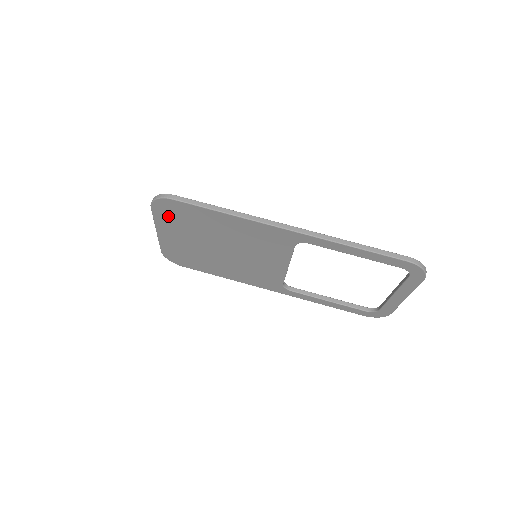
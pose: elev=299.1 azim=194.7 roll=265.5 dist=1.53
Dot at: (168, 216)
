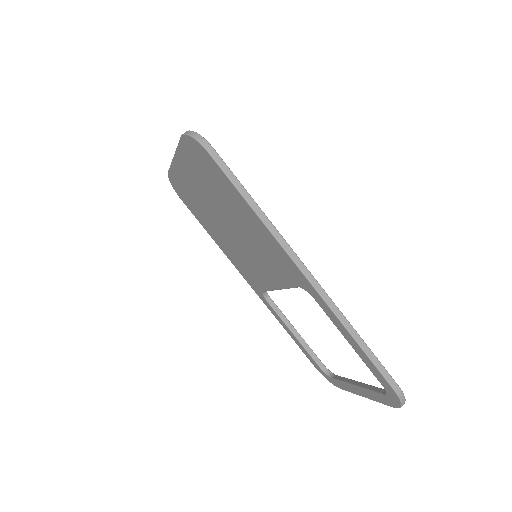
Dot at: (194, 158)
